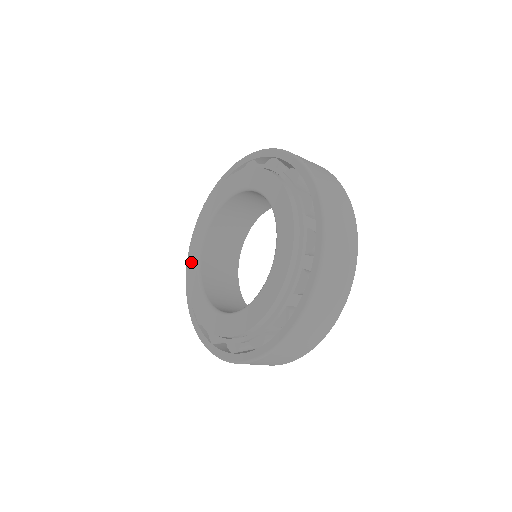
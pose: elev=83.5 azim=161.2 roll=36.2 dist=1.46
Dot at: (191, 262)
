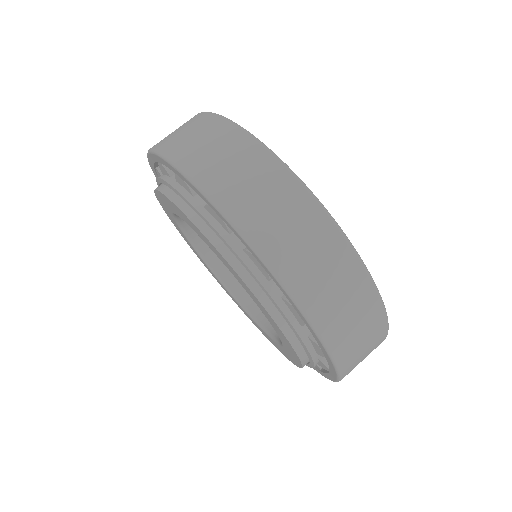
Dot at: occluded
